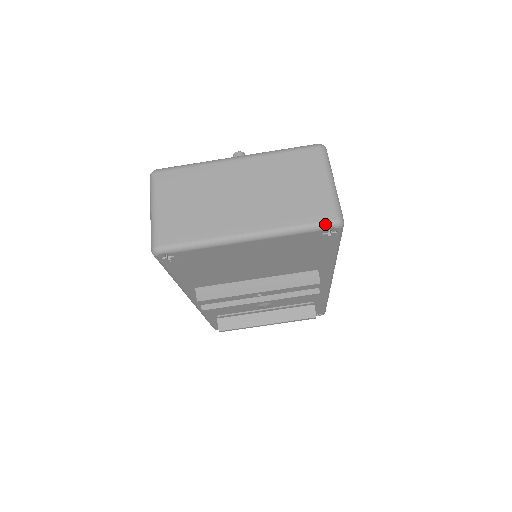
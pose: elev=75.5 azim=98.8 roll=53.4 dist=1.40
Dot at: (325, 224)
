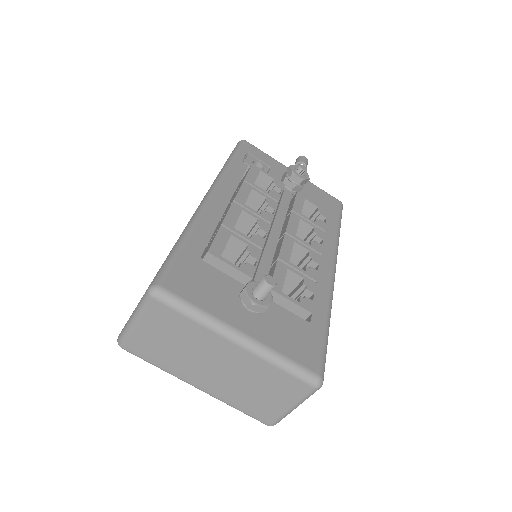
Dot at: occluded
